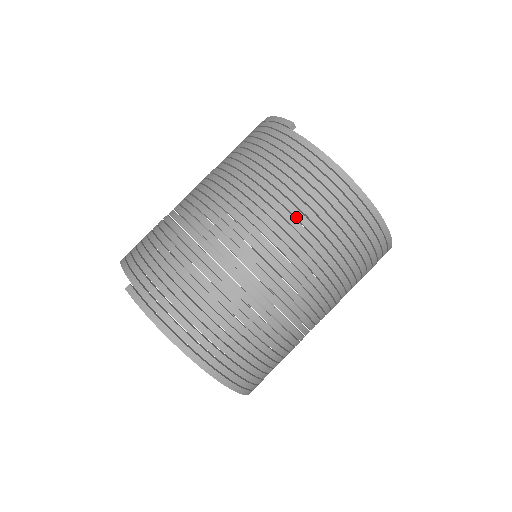
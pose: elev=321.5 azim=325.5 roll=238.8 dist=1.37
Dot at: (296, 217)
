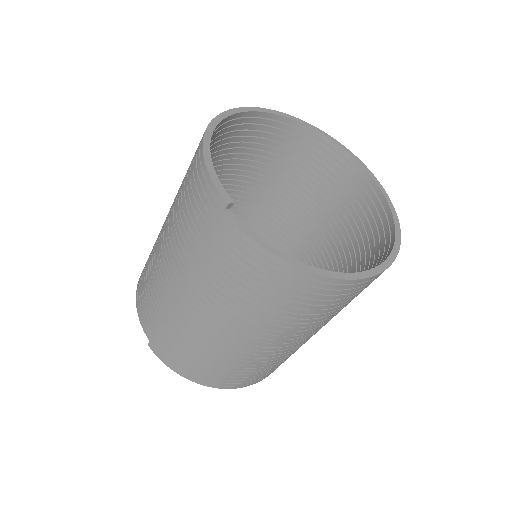
Dot at: (263, 310)
